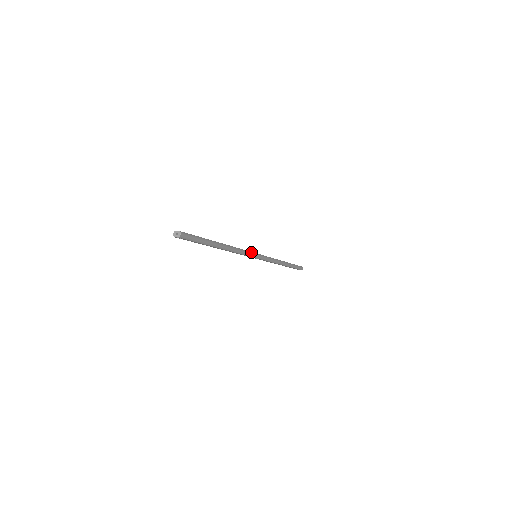
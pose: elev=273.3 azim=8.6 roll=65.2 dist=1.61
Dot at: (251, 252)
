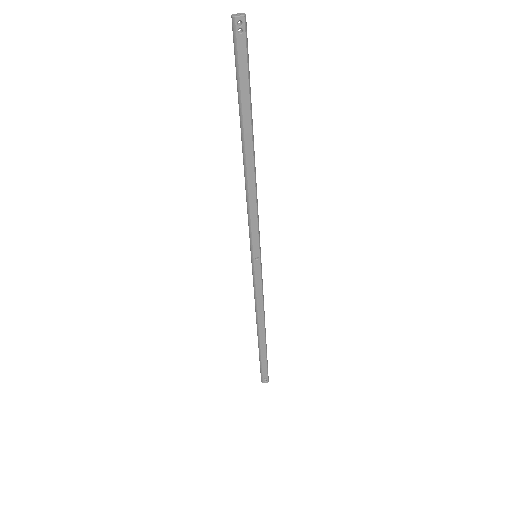
Dot at: occluded
